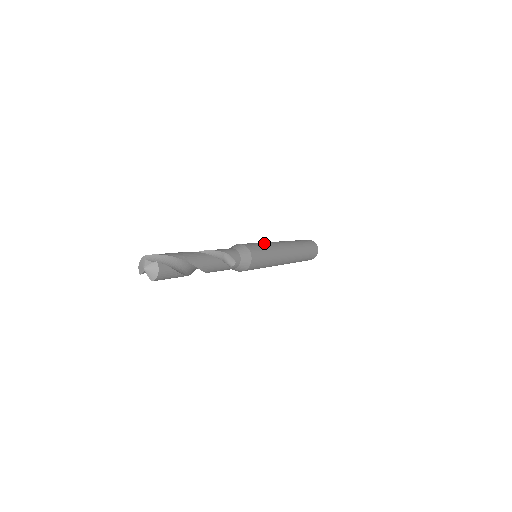
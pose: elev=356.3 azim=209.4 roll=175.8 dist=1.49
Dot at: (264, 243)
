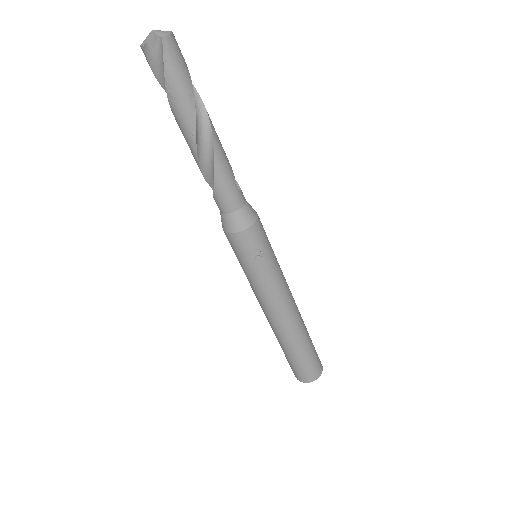
Dot at: occluded
